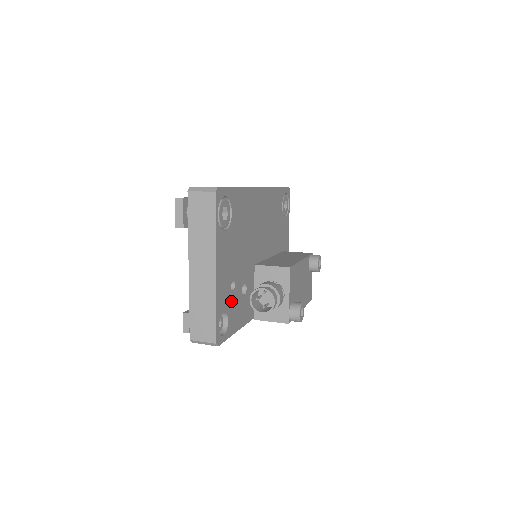
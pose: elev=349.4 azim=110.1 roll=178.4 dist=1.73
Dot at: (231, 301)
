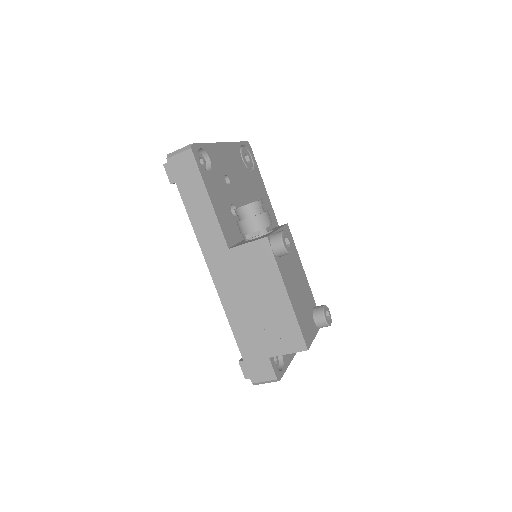
Dot at: (220, 178)
